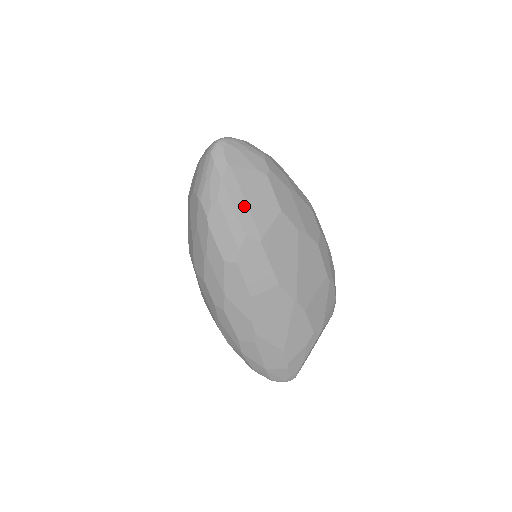
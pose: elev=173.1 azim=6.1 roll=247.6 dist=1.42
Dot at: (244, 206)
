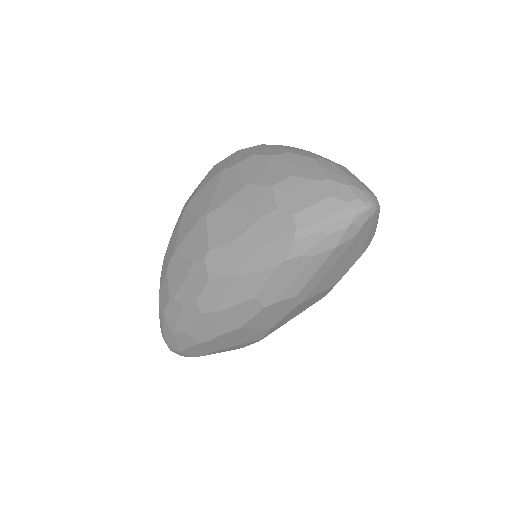
Dot at: (323, 274)
